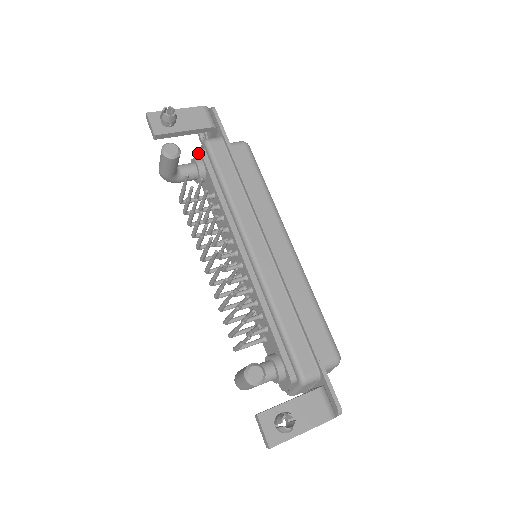
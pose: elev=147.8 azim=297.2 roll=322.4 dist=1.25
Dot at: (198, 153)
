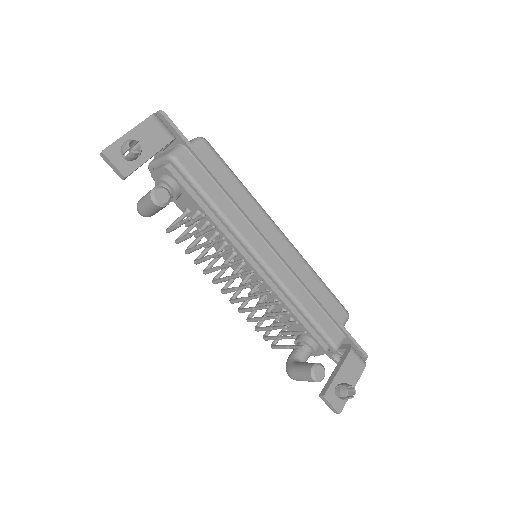
Dot at: (163, 171)
